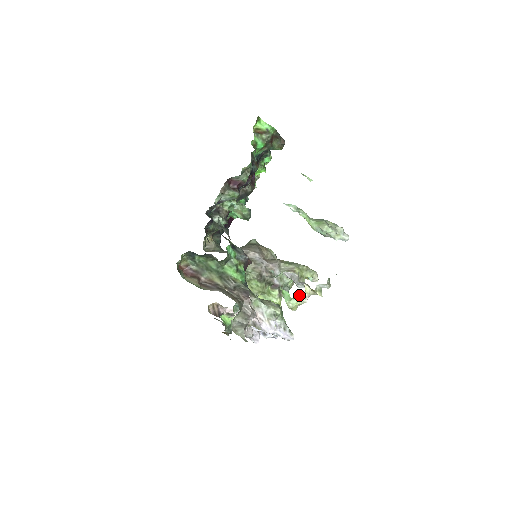
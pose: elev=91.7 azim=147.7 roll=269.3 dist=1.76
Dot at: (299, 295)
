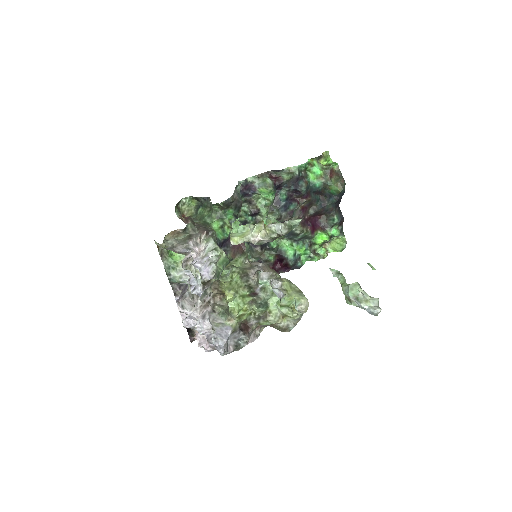
Dot at: (249, 232)
